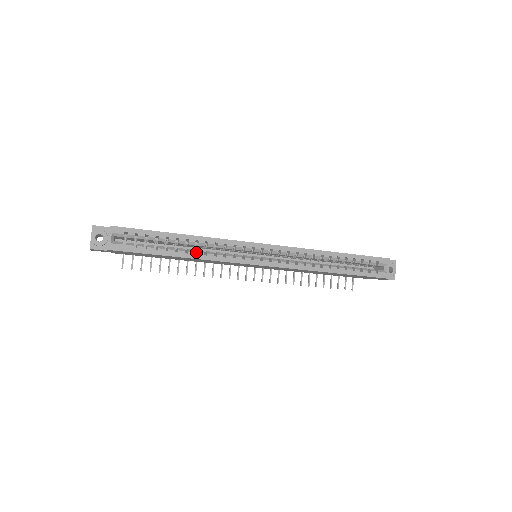
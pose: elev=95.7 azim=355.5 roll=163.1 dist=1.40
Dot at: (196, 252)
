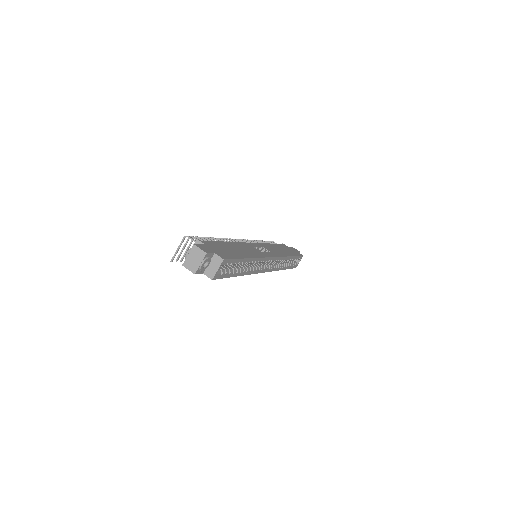
Dot at: occluded
